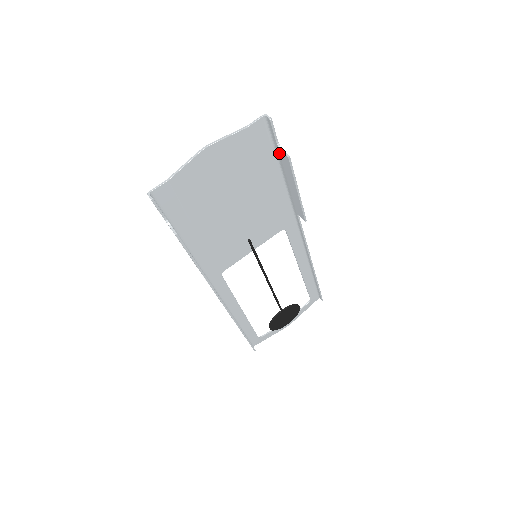
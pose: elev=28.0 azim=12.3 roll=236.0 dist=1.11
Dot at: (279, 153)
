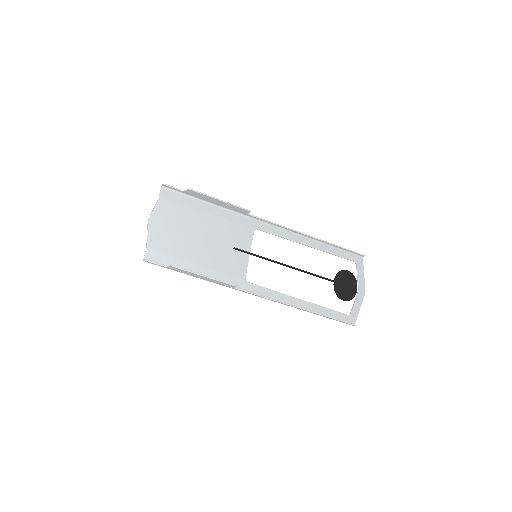
Dot at: (190, 194)
